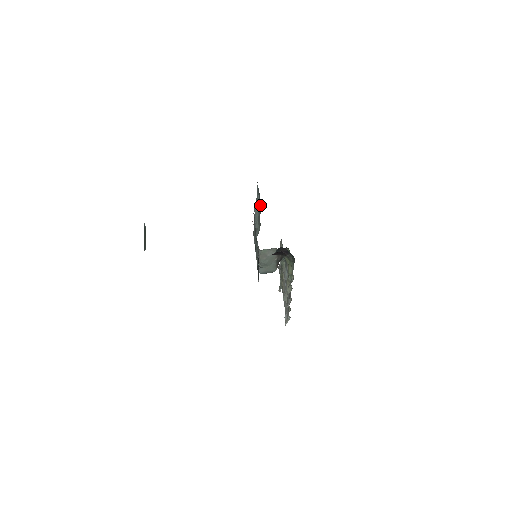
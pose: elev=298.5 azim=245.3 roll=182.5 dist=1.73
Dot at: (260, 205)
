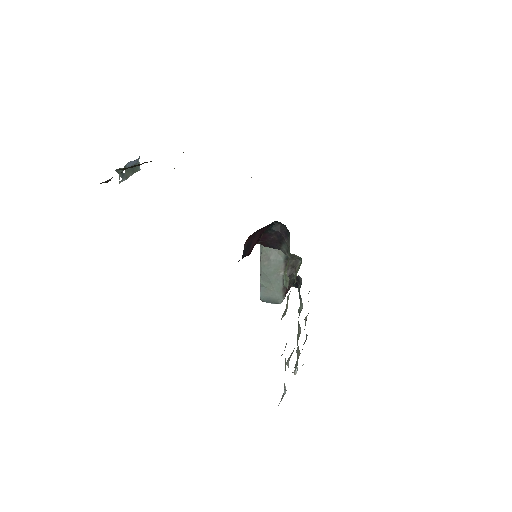
Dot at: occluded
